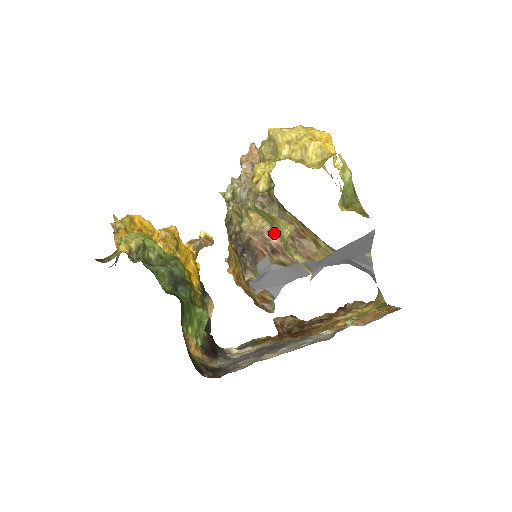
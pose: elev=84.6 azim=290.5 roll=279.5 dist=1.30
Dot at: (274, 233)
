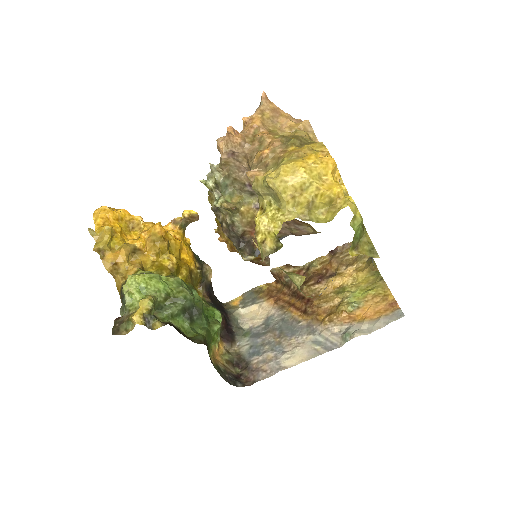
Dot at: occluded
